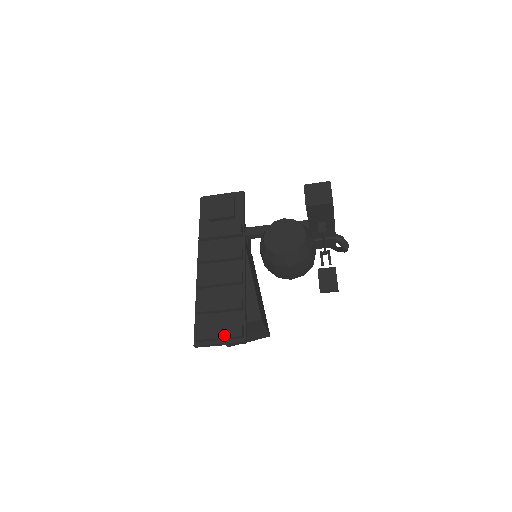
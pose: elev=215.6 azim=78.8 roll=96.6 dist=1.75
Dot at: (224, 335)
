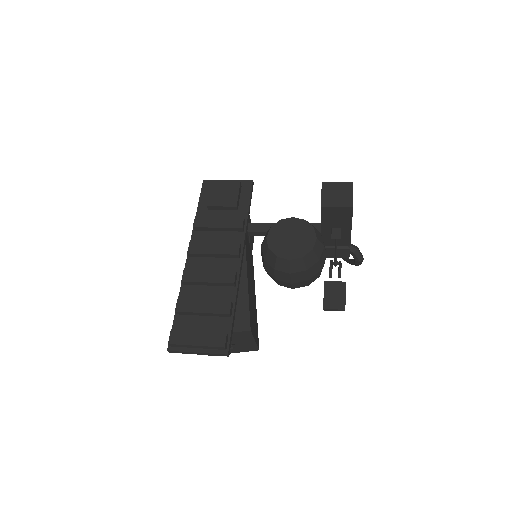
Dot at: (204, 343)
